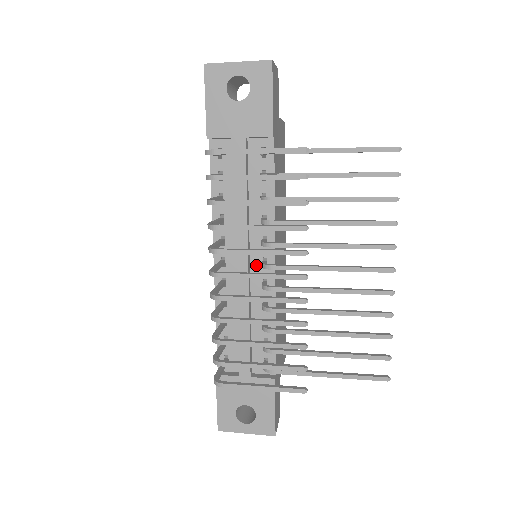
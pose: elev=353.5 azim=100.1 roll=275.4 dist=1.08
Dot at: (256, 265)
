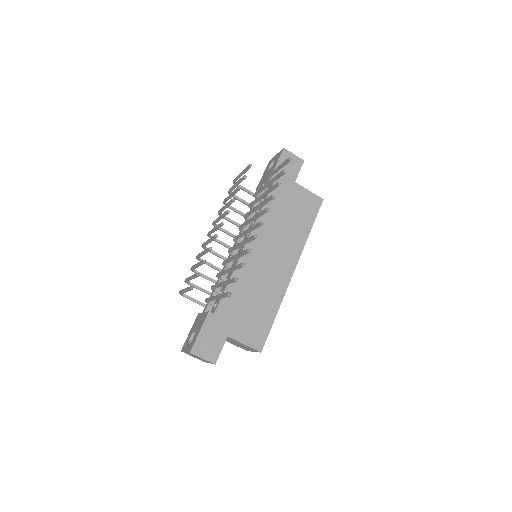
Dot at: (241, 248)
